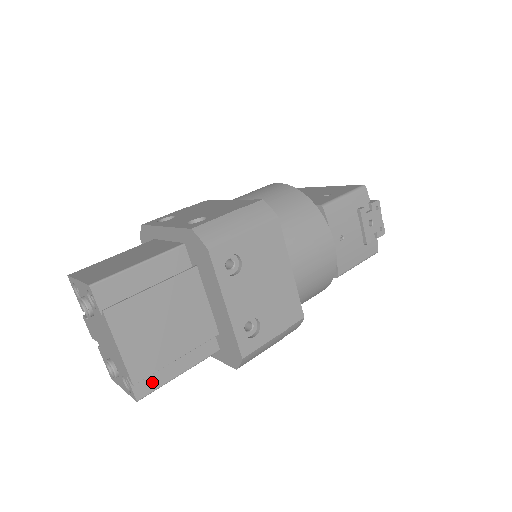
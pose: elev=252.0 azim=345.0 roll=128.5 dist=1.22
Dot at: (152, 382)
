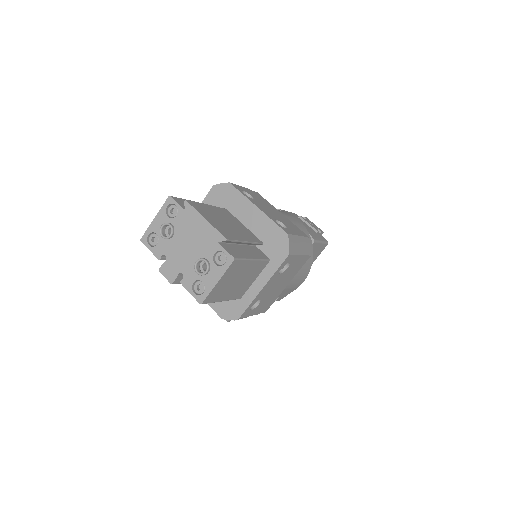
Dot at: (237, 254)
